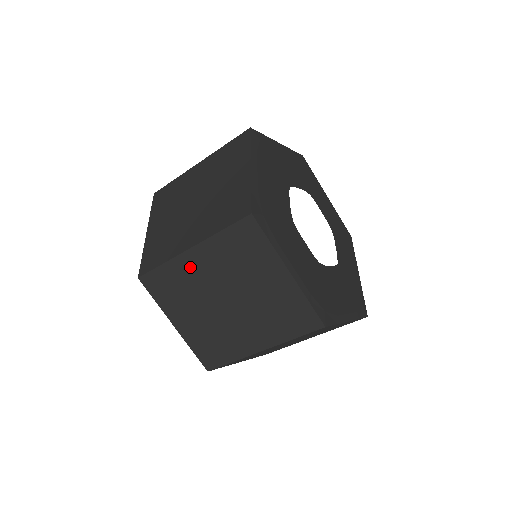
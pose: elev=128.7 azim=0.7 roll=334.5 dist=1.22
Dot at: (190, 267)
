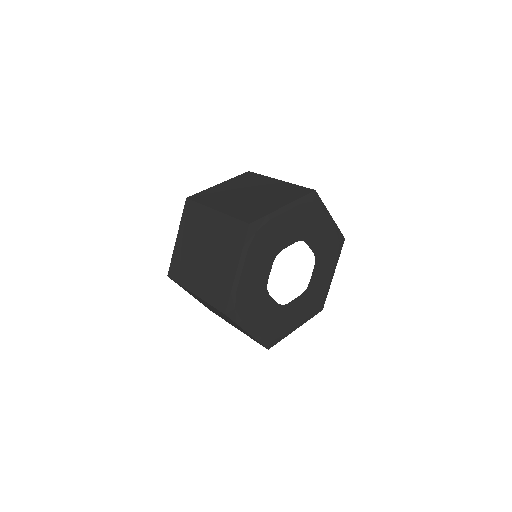
Dot at: (207, 218)
